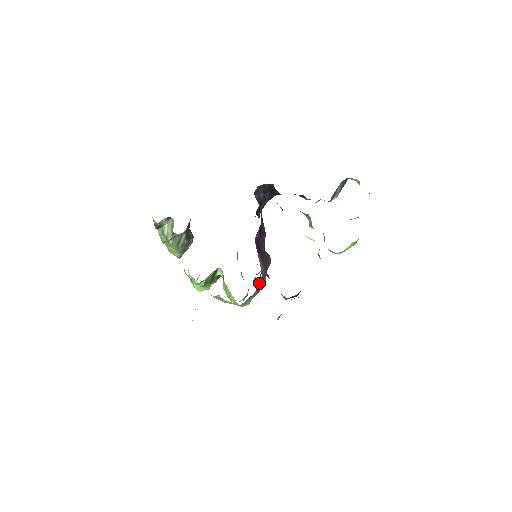
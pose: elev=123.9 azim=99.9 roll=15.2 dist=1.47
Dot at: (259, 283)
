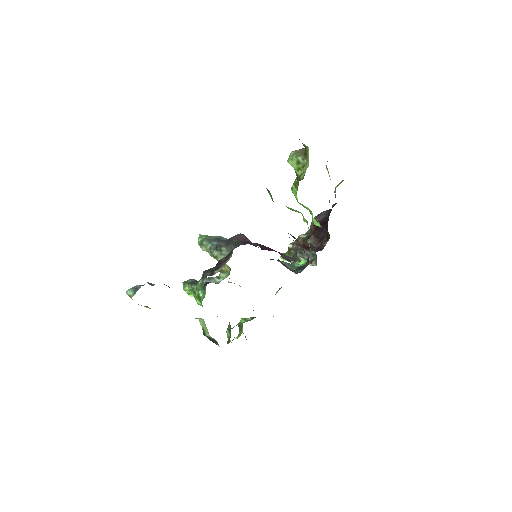
Dot at: occluded
